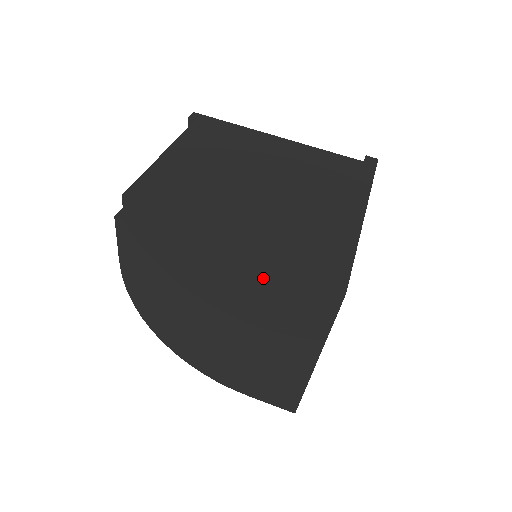
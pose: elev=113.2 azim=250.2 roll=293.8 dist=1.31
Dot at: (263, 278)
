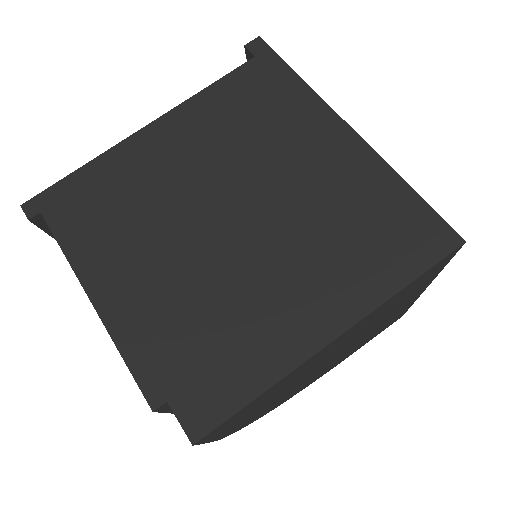
Dot at: (378, 310)
